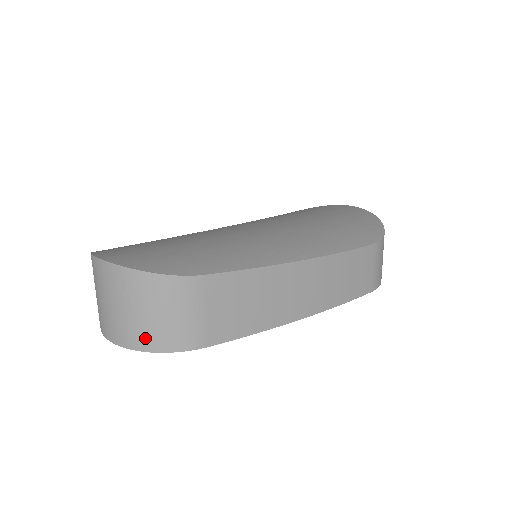
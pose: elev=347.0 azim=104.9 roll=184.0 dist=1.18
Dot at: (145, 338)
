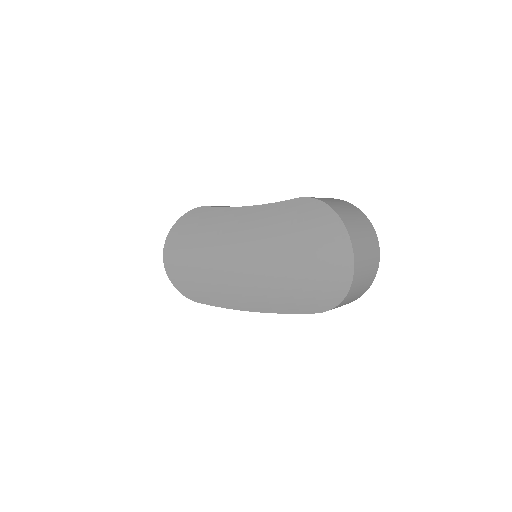
Dot at: occluded
